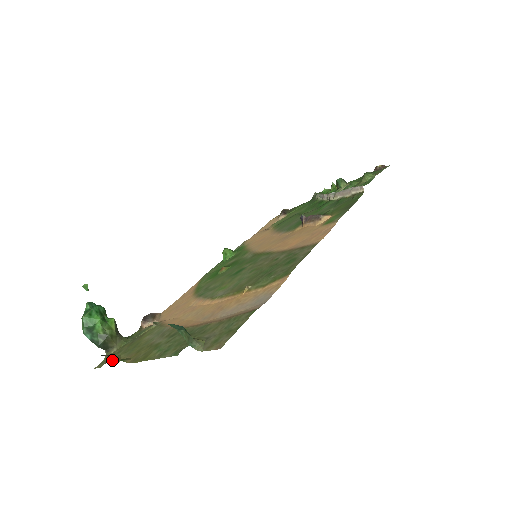
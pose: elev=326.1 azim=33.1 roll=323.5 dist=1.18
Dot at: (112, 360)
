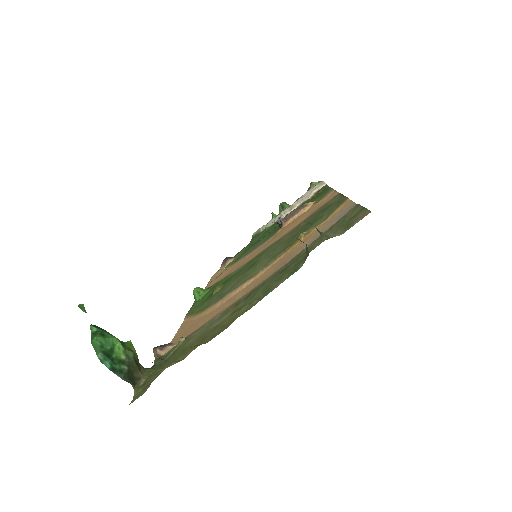
Dot at: occluded
